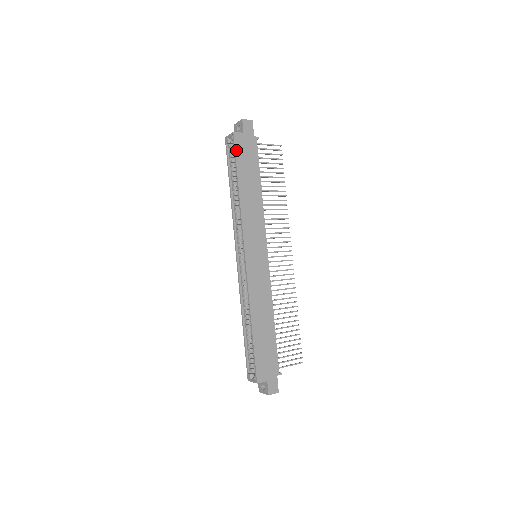
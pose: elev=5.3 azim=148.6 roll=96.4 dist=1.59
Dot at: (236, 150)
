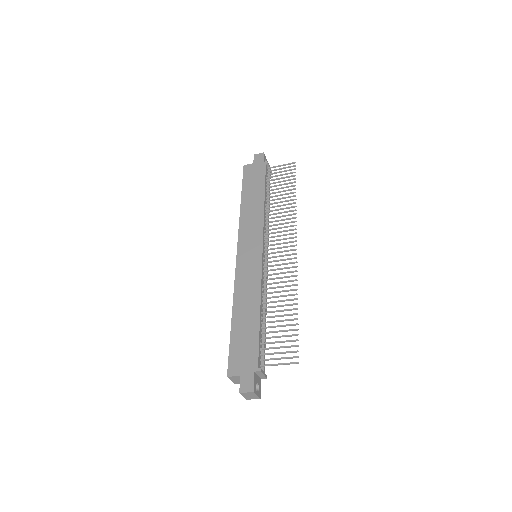
Dot at: (244, 177)
